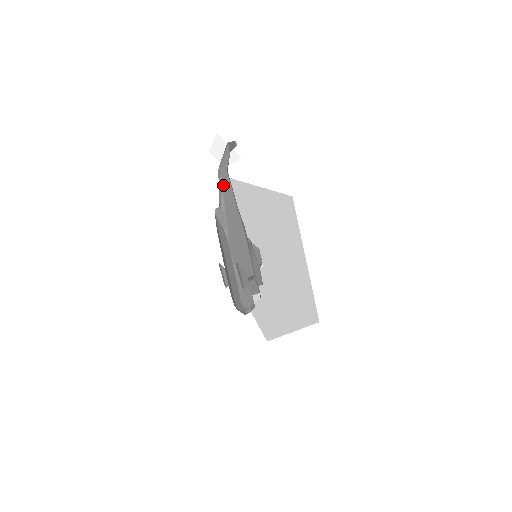
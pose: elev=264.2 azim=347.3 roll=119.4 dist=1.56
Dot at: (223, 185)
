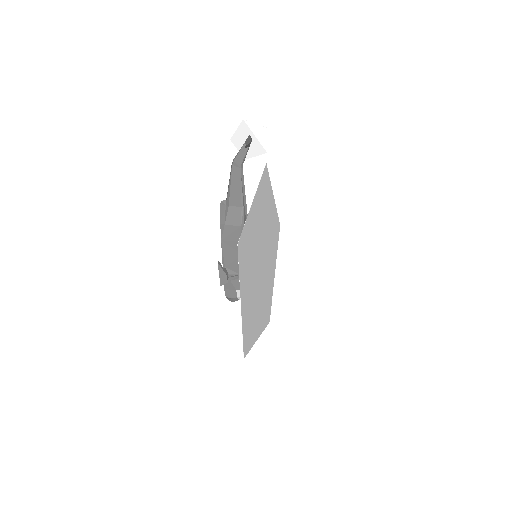
Dot at: (232, 180)
